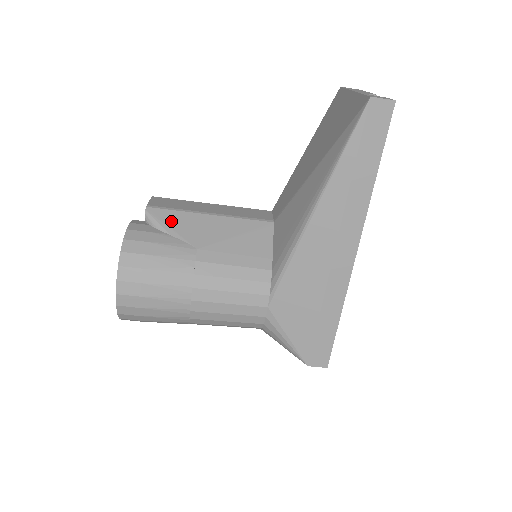
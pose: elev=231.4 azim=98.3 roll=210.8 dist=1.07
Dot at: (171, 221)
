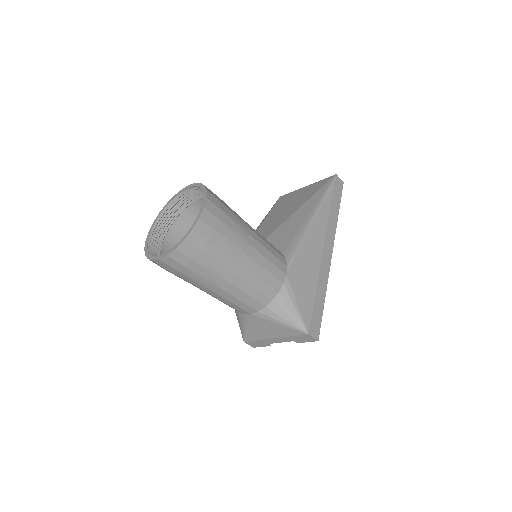
Dot at: occluded
